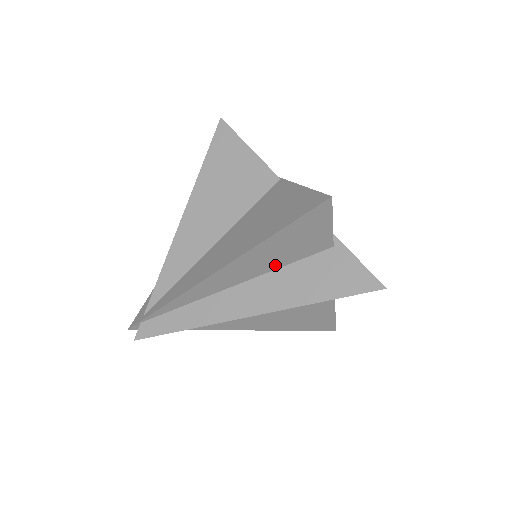
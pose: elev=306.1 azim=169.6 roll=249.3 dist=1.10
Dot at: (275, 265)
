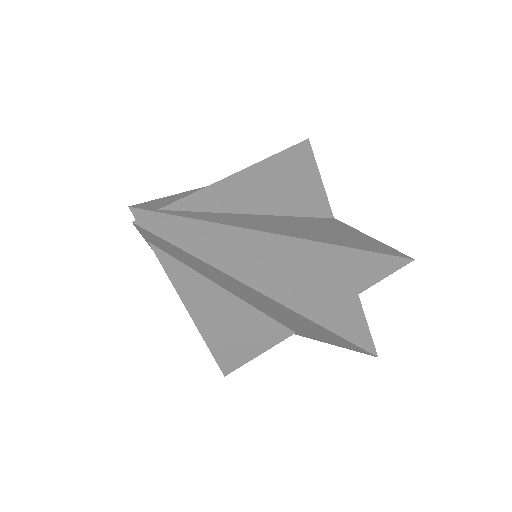
Dot at: (311, 273)
